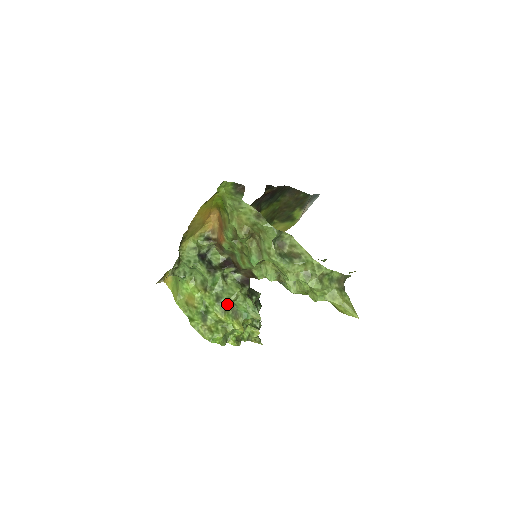
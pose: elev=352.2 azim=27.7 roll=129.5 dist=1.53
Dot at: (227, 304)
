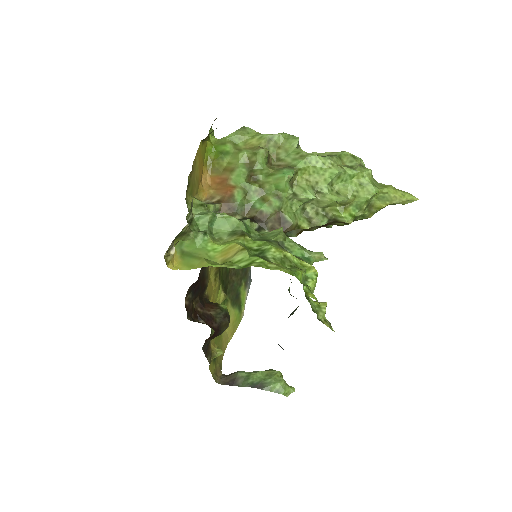
Dot at: (279, 245)
